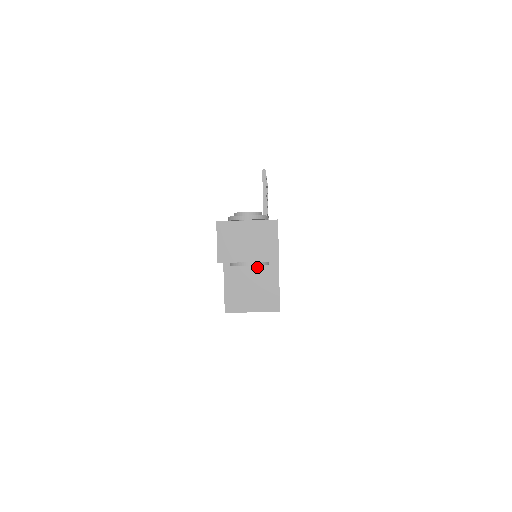
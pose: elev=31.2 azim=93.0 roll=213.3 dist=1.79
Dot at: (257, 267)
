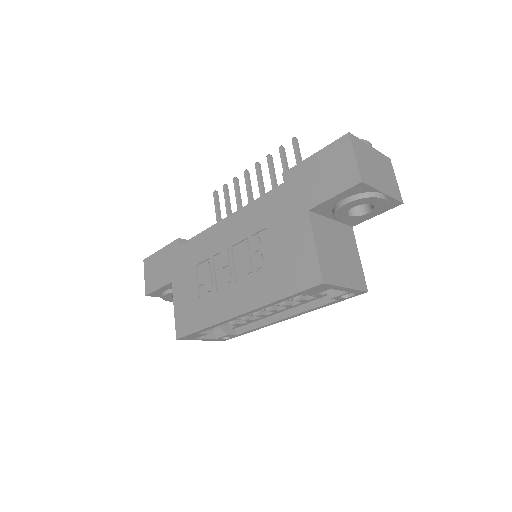
Dot at: (338, 230)
